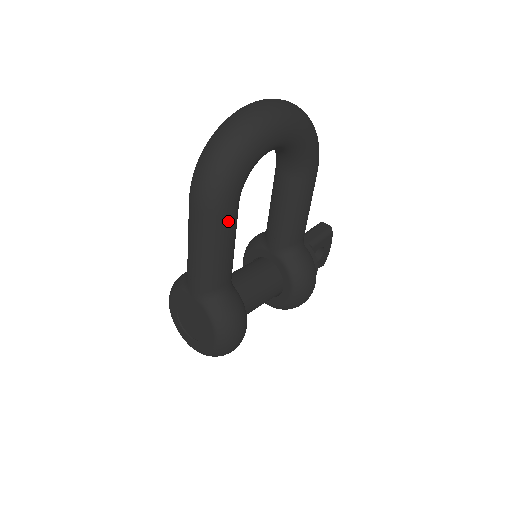
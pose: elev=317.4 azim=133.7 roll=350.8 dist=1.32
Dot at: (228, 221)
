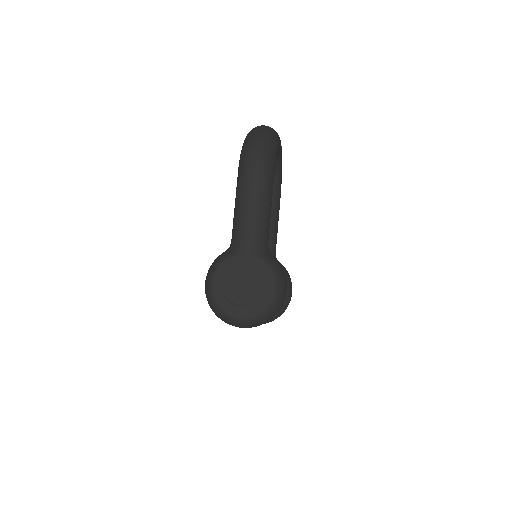
Dot at: (273, 183)
